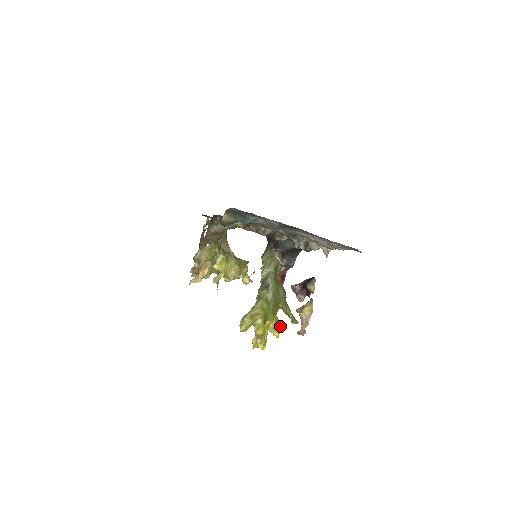
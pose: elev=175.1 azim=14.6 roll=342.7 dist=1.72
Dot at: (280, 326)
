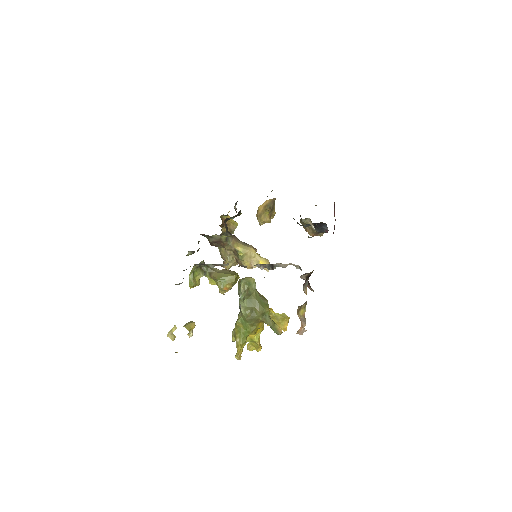
Dot at: (285, 322)
